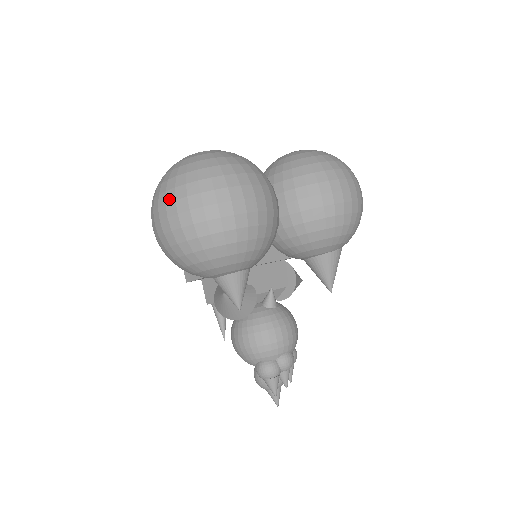
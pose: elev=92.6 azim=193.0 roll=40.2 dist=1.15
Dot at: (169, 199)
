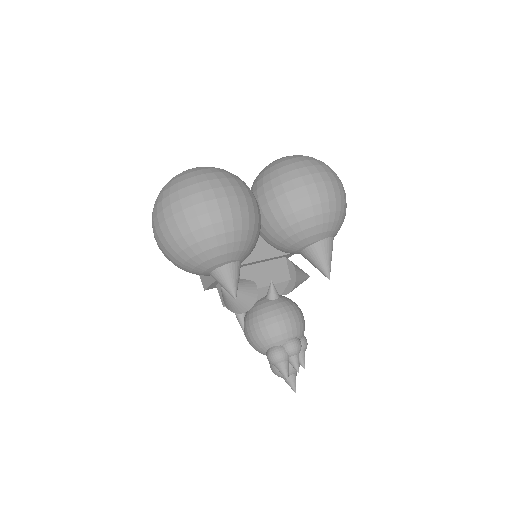
Dot at: (159, 210)
